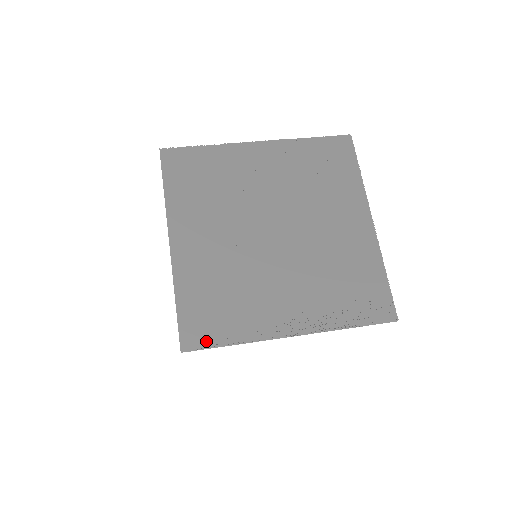
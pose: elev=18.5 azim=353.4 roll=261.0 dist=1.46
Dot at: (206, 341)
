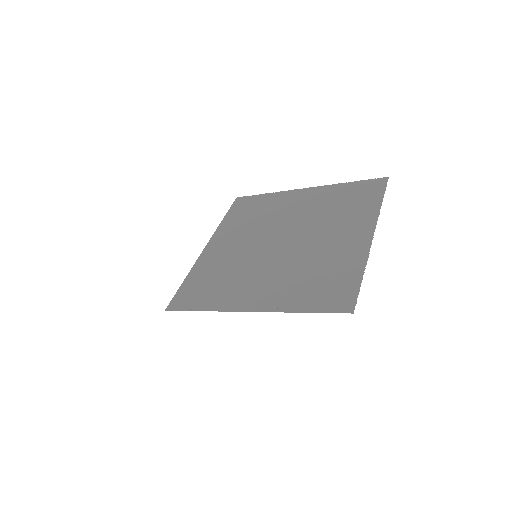
Dot at: (185, 306)
